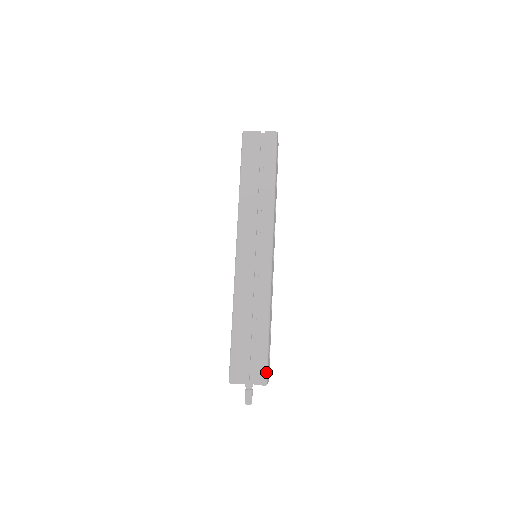
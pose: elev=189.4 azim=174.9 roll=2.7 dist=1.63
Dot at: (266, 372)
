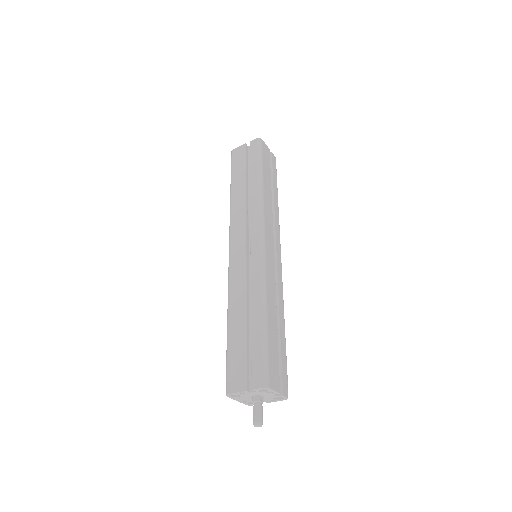
Dot at: (266, 371)
